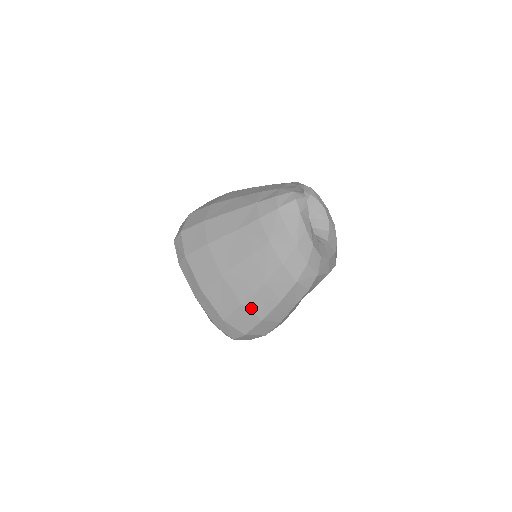
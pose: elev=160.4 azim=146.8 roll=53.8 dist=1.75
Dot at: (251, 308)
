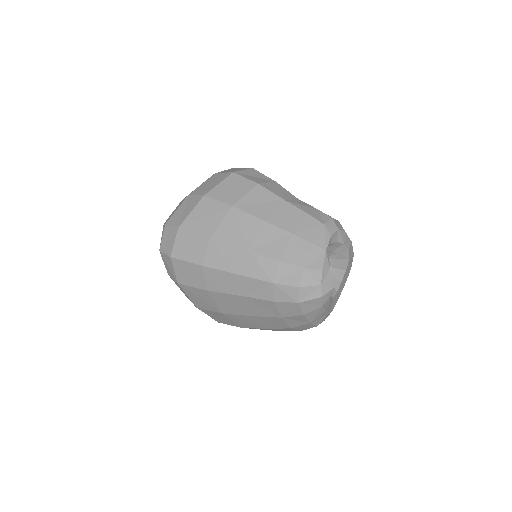
Dot at: (250, 328)
